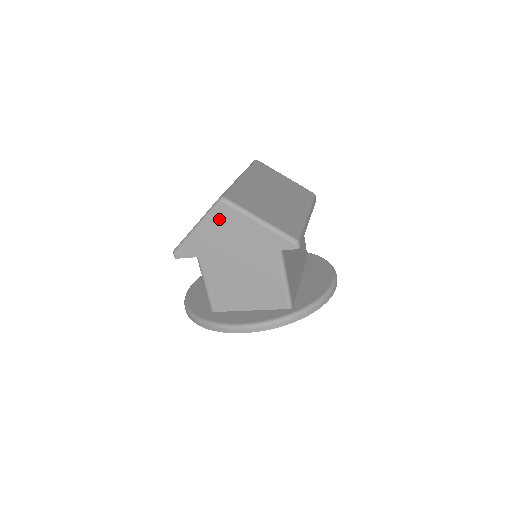
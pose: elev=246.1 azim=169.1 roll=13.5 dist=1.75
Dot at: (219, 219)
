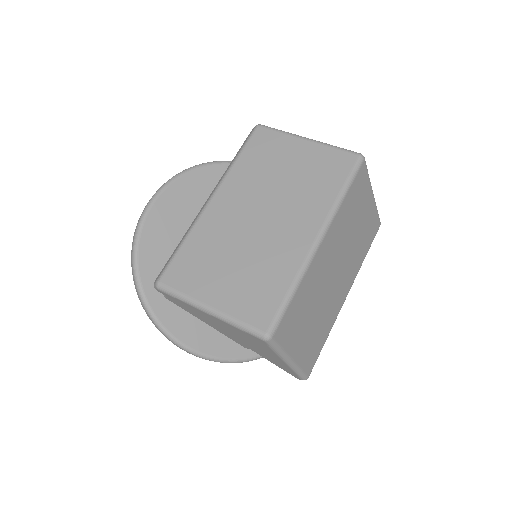
Dot at: (244, 334)
